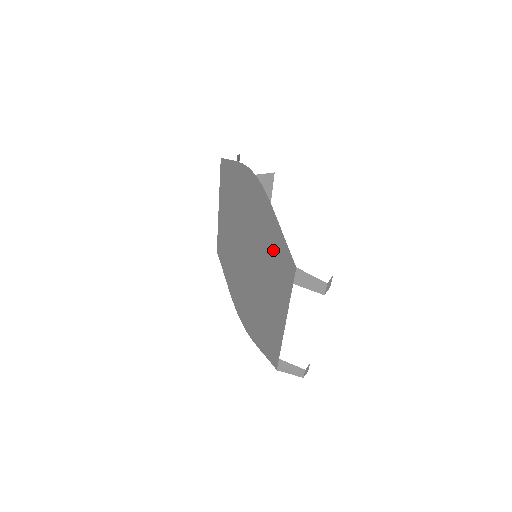
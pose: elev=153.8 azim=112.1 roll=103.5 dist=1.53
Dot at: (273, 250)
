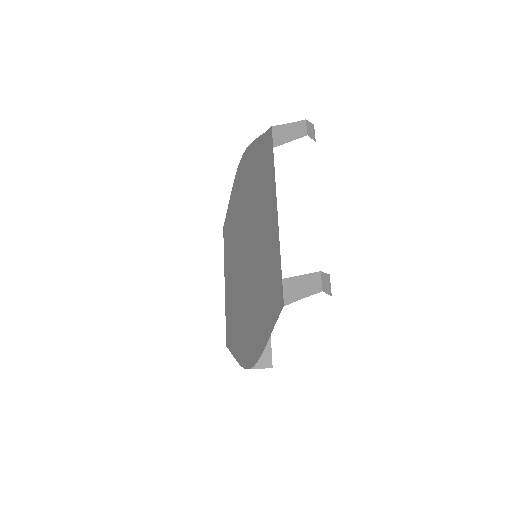
Dot at: (258, 173)
